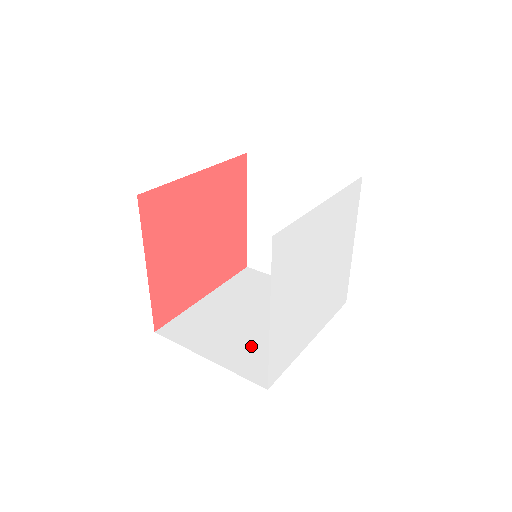
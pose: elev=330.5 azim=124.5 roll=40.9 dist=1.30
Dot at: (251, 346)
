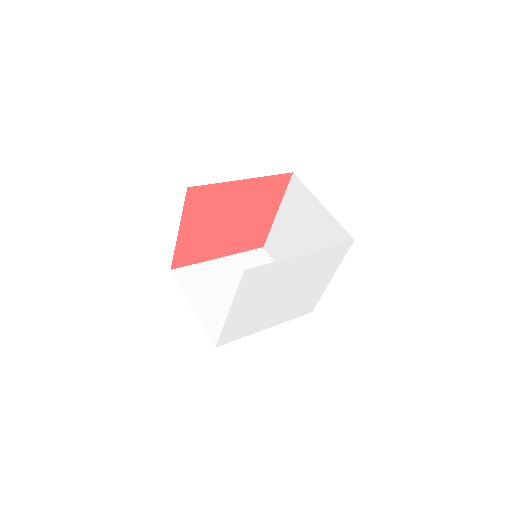
Dot at: (225, 312)
